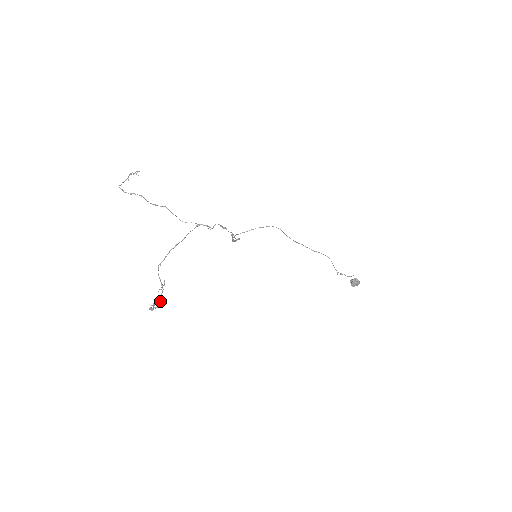
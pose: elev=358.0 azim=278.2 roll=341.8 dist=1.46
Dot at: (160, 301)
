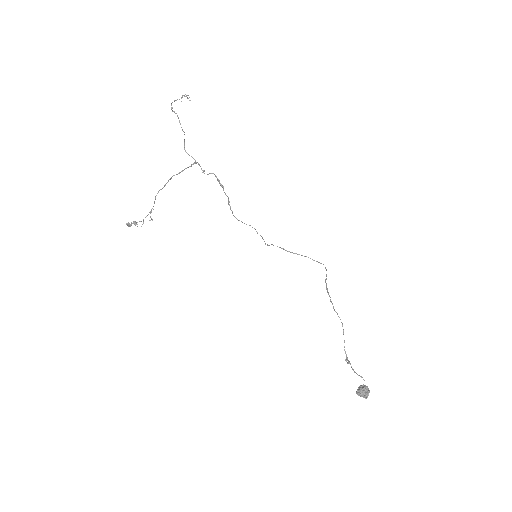
Dot at: occluded
